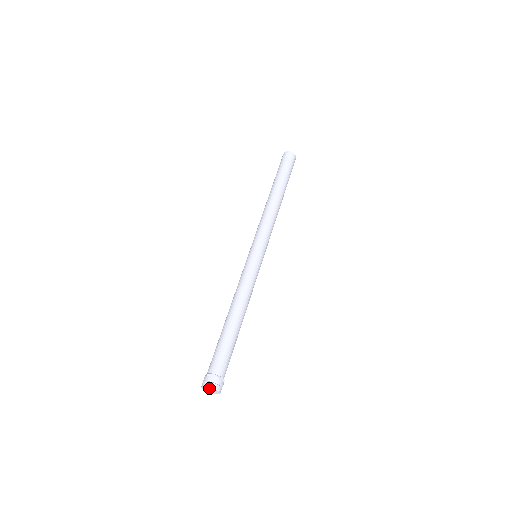
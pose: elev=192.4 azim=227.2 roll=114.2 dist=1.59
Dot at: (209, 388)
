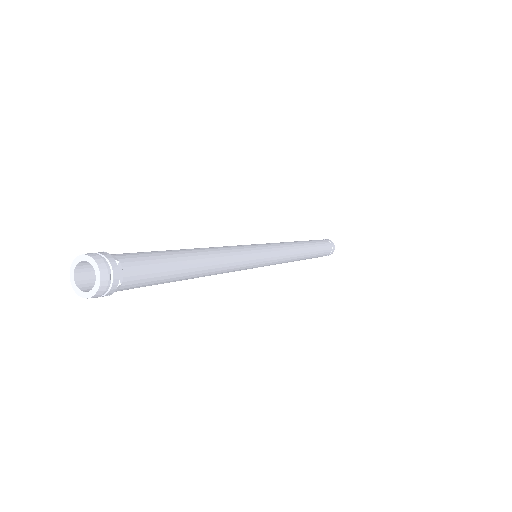
Dot at: (81, 282)
